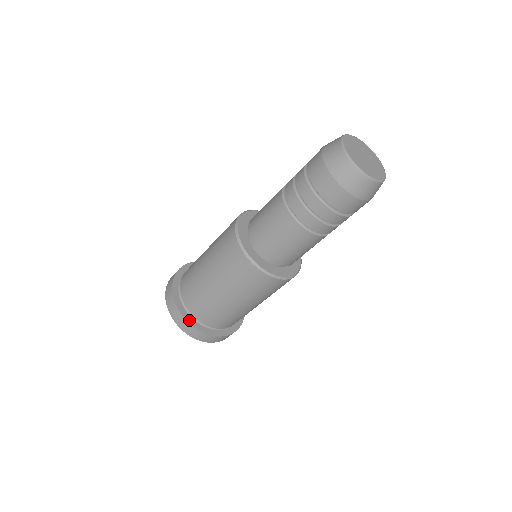
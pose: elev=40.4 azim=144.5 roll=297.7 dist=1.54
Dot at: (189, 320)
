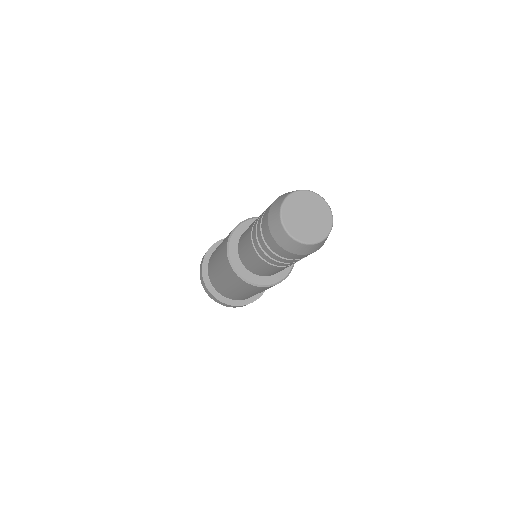
Dot at: (217, 296)
